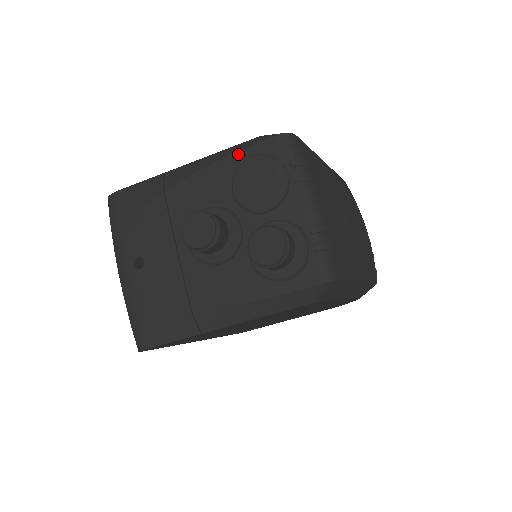
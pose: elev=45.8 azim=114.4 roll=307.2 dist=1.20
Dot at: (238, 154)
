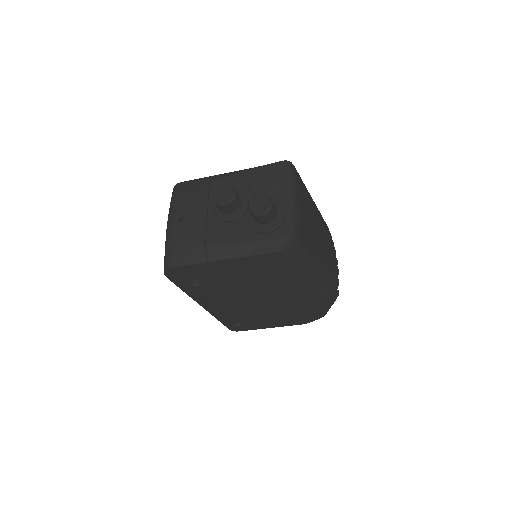
Dot at: (258, 168)
